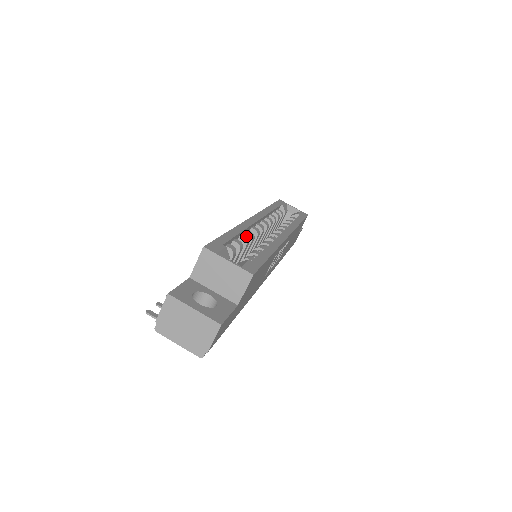
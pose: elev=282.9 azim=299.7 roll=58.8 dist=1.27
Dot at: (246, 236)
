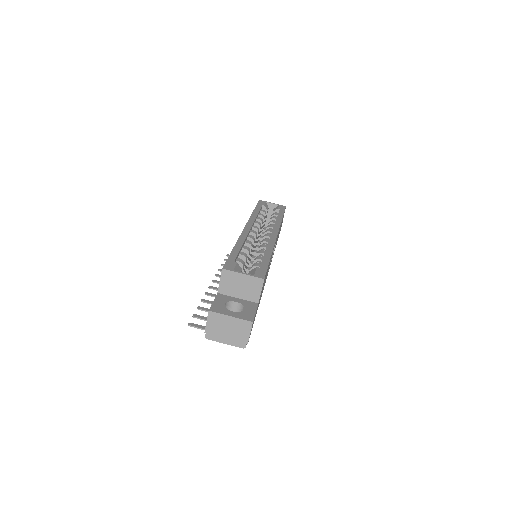
Dot at: occluded
